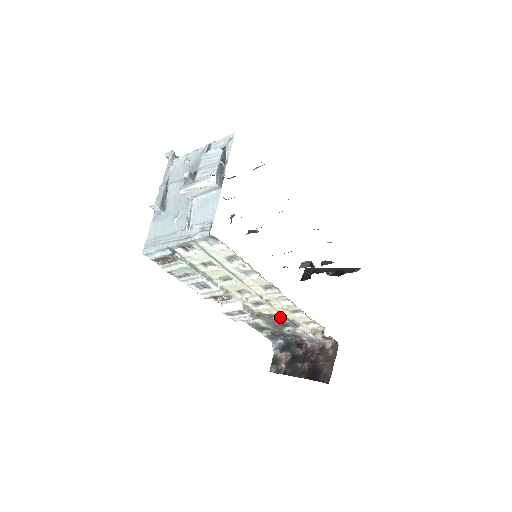
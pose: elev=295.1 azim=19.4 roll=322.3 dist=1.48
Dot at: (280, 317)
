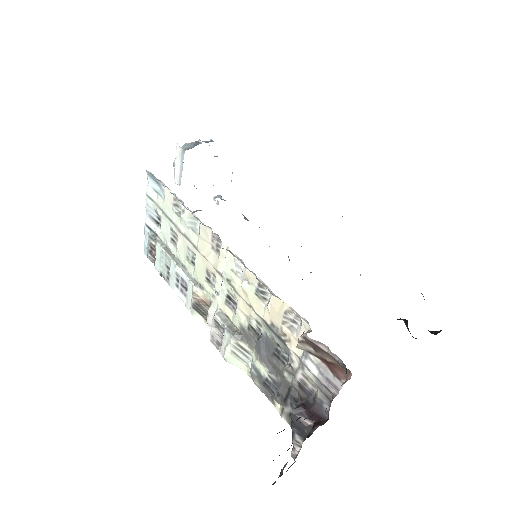
Dot at: (262, 328)
